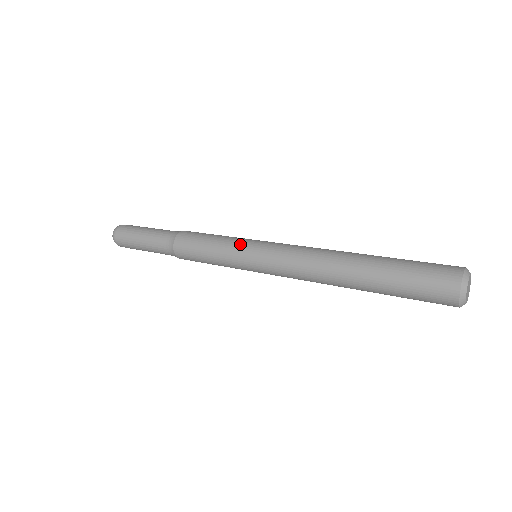
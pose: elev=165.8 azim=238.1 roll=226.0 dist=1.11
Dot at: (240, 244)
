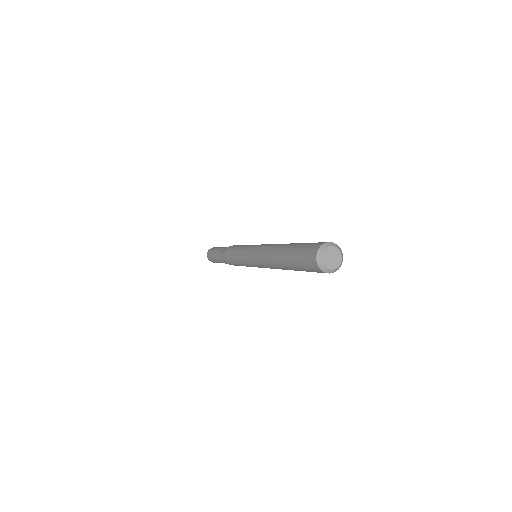
Dot at: (242, 253)
